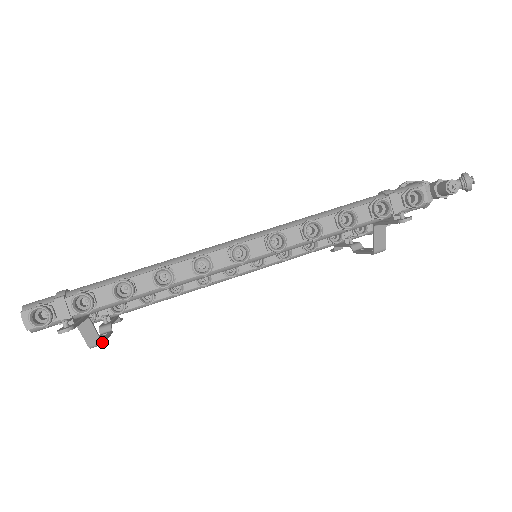
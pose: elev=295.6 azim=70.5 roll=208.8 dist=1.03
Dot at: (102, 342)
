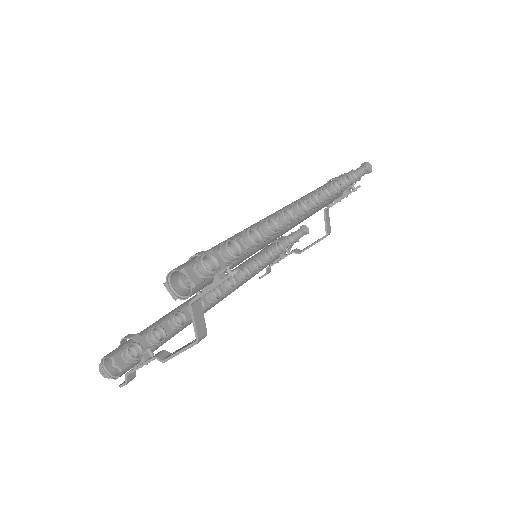
Dot at: (206, 332)
